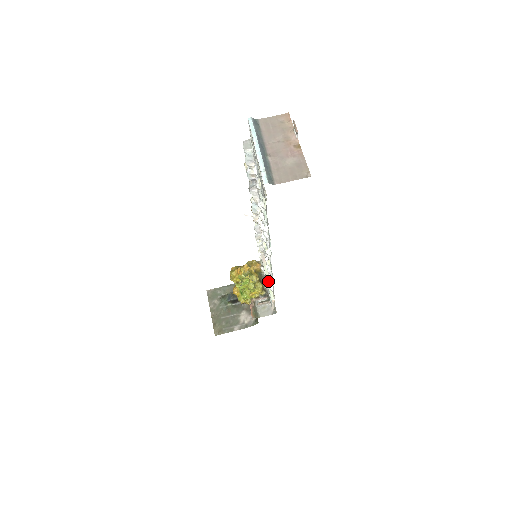
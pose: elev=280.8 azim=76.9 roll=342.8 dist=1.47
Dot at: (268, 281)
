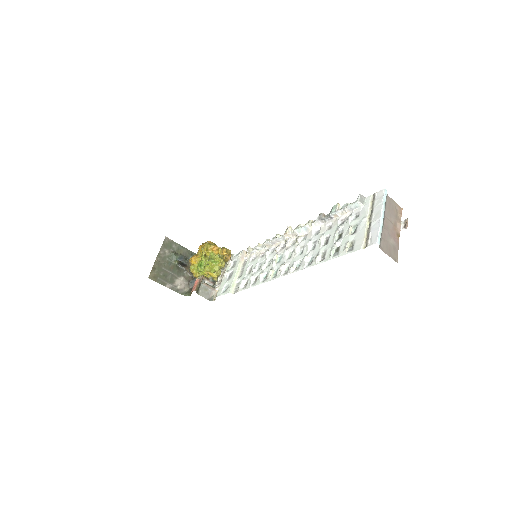
Dot at: (236, 277)
